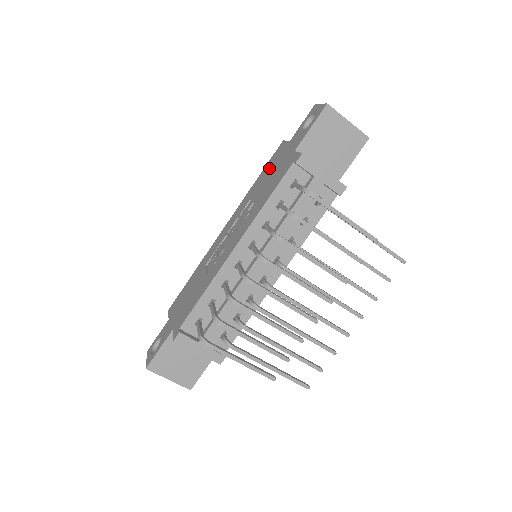
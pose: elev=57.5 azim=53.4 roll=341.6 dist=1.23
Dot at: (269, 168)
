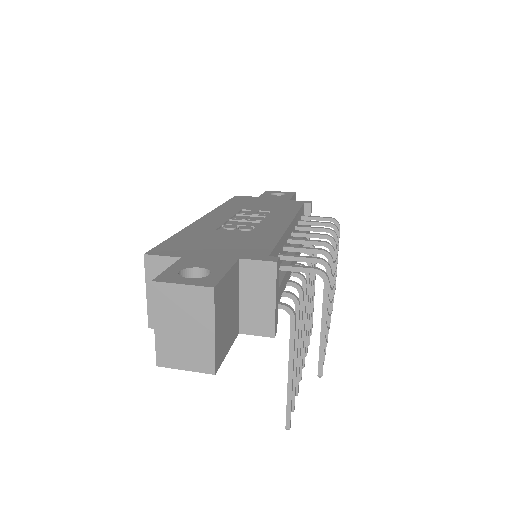
Dot at: (246, 201)
